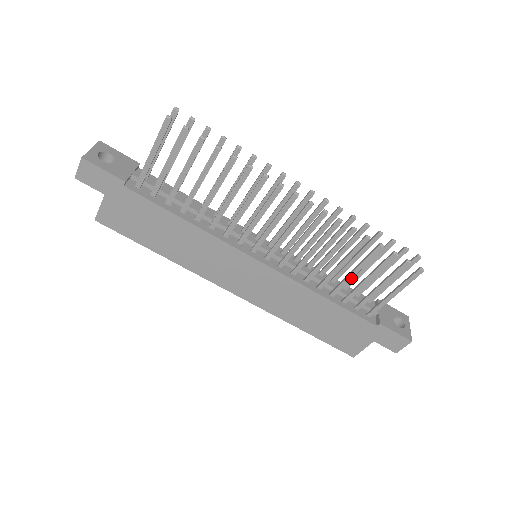
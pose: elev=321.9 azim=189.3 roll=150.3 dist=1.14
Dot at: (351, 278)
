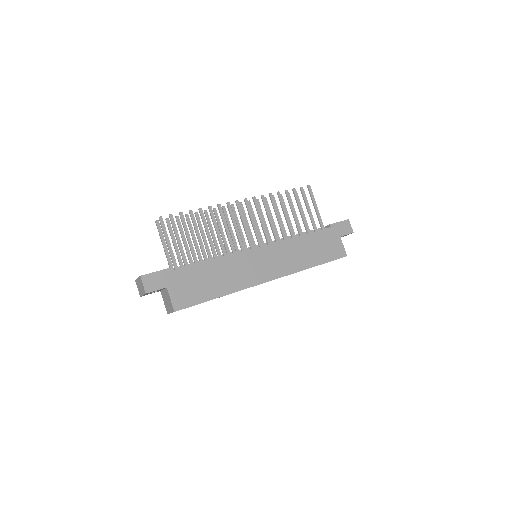
Dot at: (296, 218)
